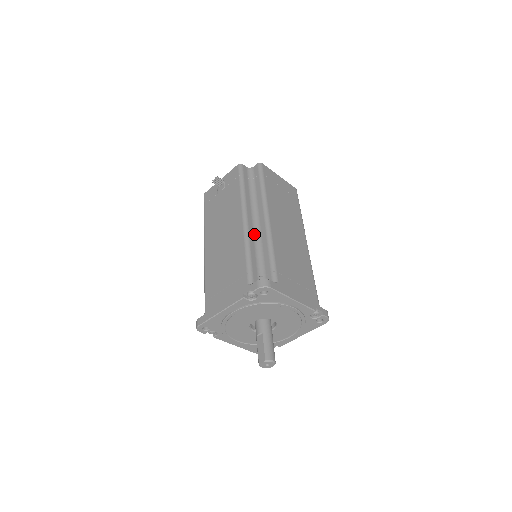
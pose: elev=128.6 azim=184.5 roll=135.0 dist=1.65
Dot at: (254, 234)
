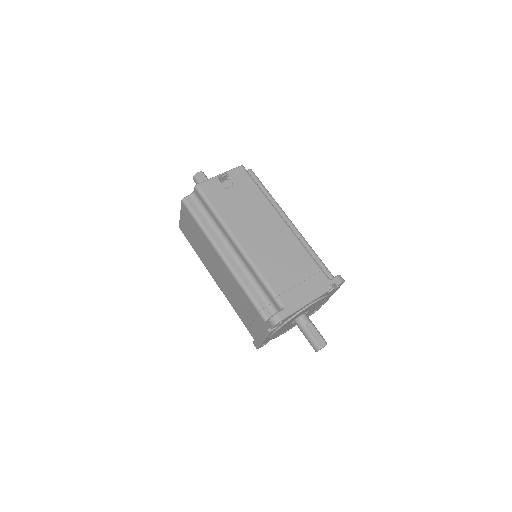
Dot at: occluded
